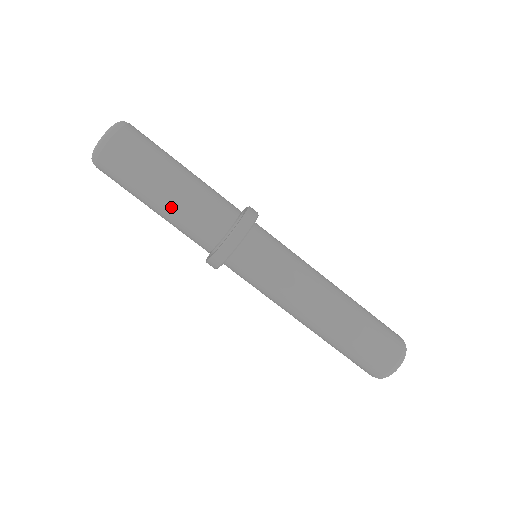
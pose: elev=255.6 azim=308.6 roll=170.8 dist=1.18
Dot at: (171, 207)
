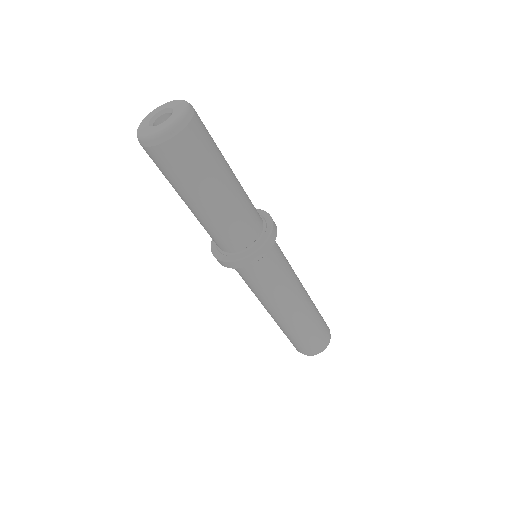
Dot at: (219, 209)
